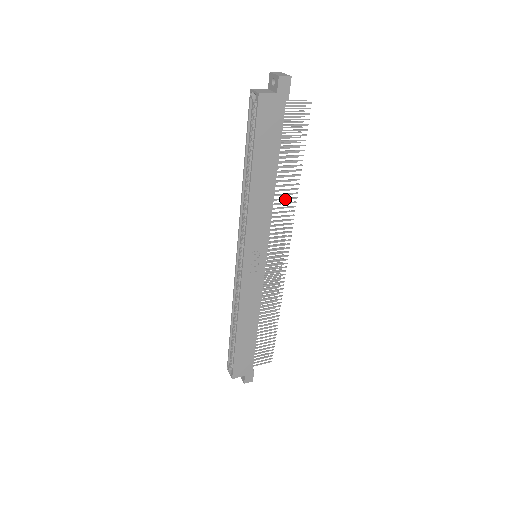
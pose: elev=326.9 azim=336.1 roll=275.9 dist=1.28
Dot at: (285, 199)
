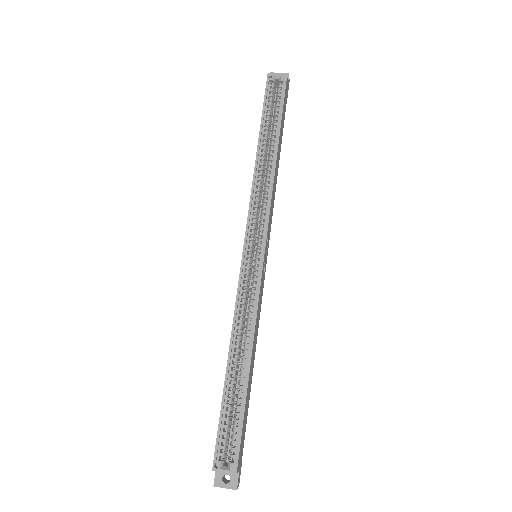
Dot at: occluded
